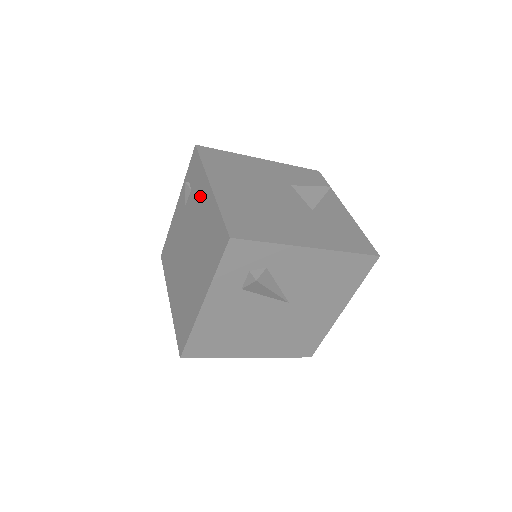
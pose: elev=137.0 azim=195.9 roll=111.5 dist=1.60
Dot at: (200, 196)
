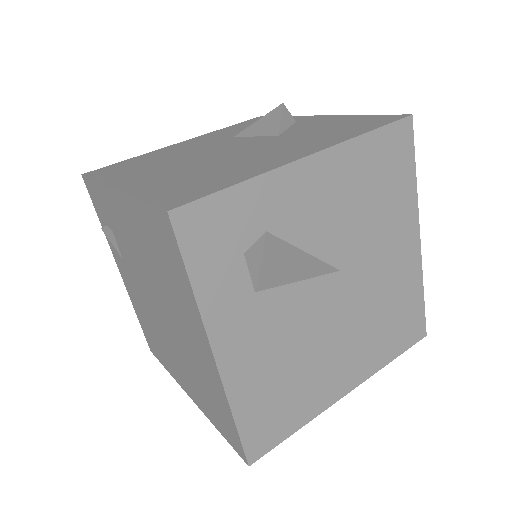
Dot at: (119, 221)
